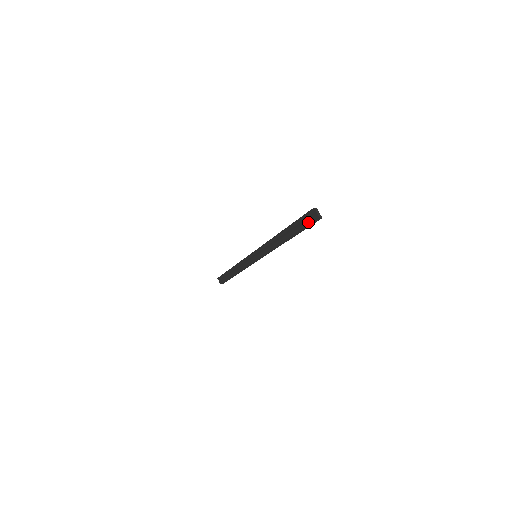
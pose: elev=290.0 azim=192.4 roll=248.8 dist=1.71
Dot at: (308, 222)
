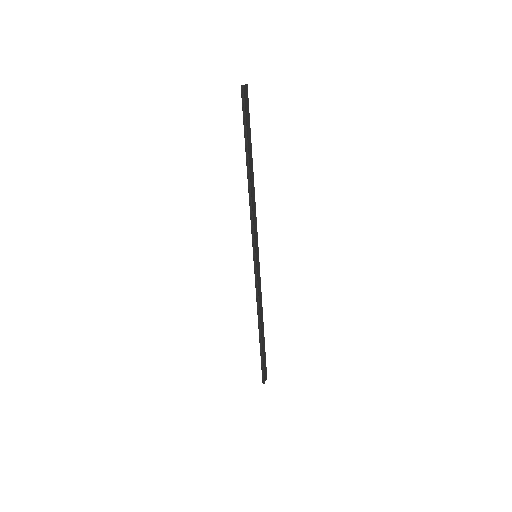
Dot at: (243, 109)
